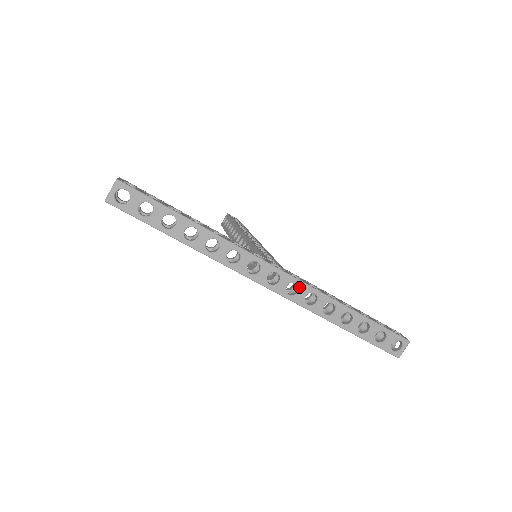
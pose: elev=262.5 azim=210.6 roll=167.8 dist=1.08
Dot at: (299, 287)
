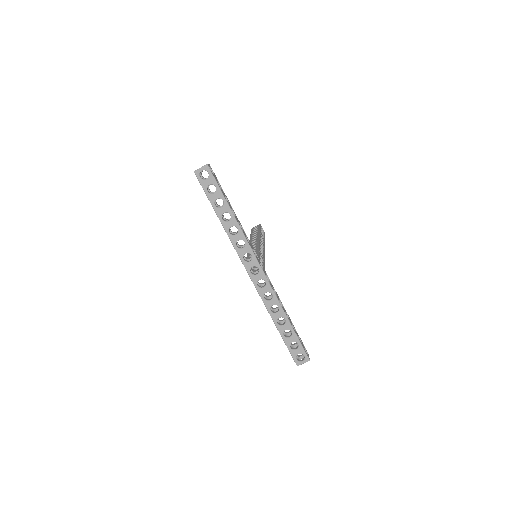
Dot at: (266, 285)
